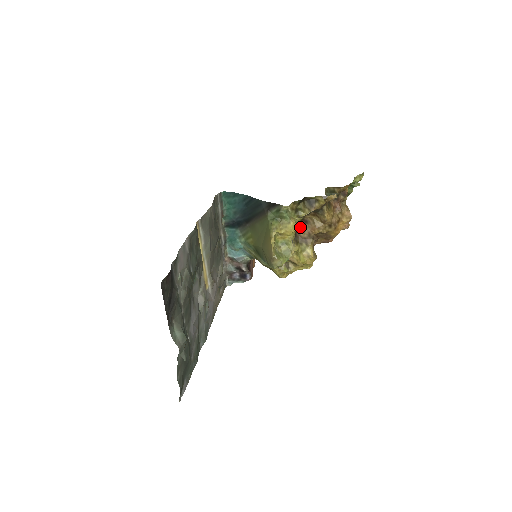
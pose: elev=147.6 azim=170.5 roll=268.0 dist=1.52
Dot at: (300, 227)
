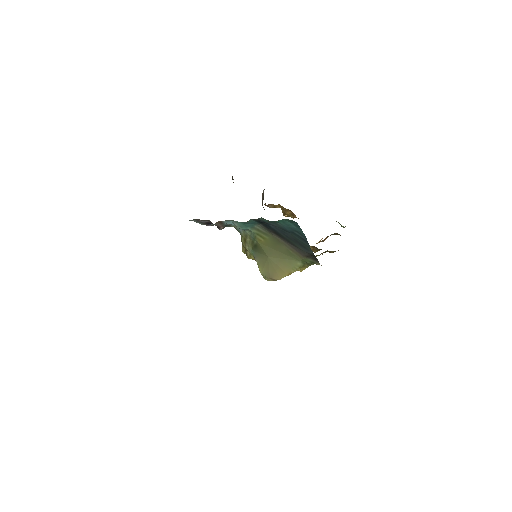
Dot at: occluded
